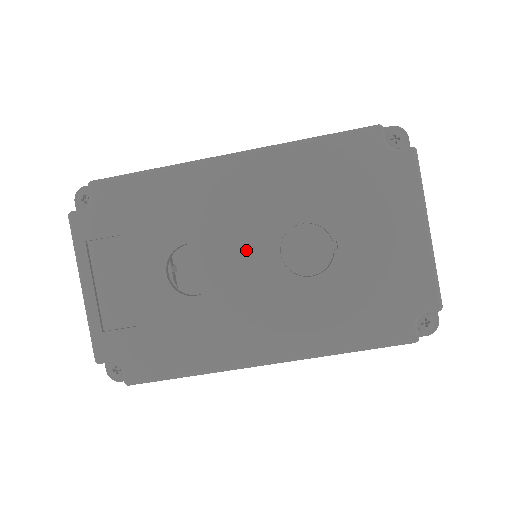
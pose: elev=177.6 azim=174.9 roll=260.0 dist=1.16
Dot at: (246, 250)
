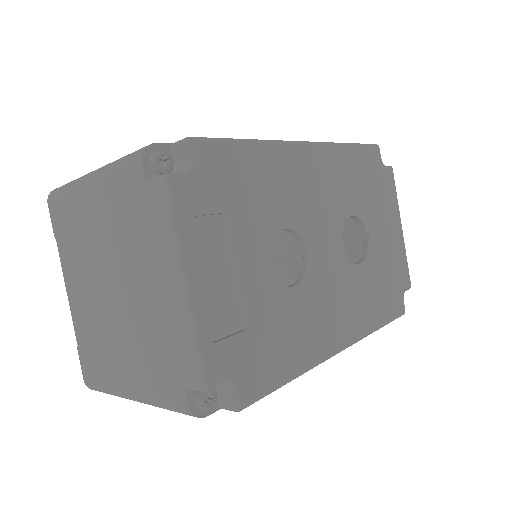
Dot at: (323, 238)
